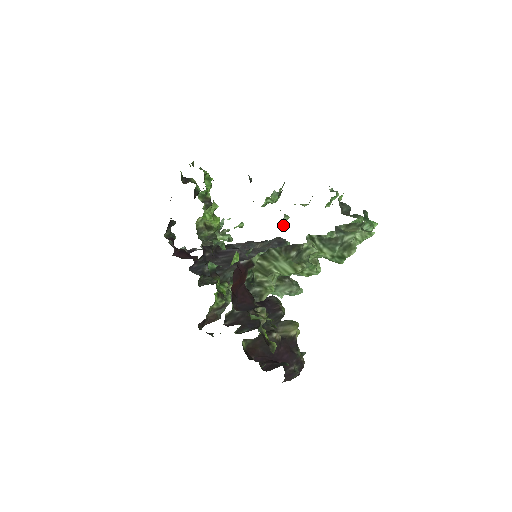
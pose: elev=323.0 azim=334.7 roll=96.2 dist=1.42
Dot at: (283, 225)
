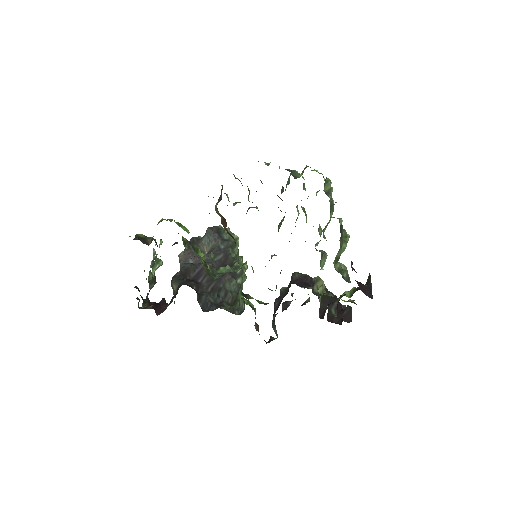
Dot at: occluded
